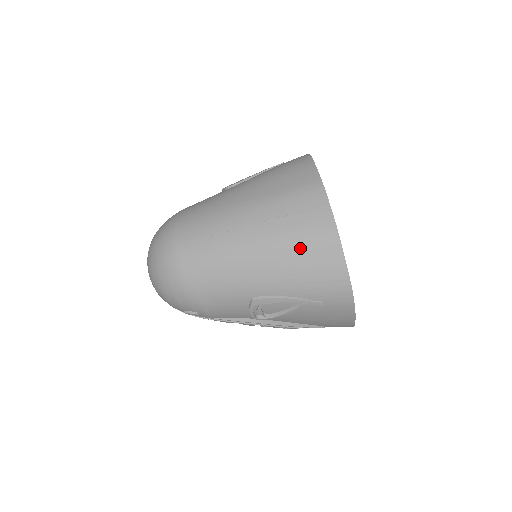
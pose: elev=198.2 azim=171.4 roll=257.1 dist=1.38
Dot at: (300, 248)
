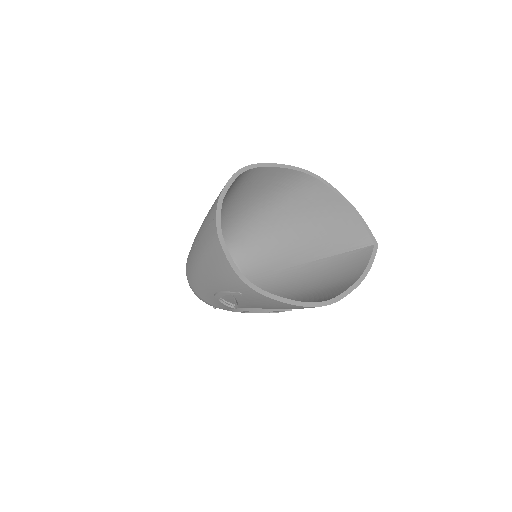
Dot at: (209, 255)
